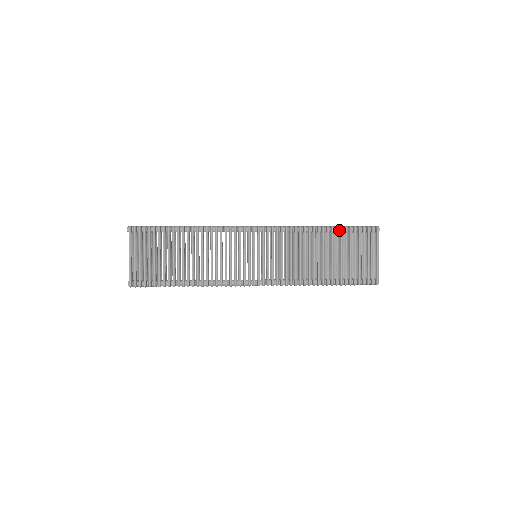
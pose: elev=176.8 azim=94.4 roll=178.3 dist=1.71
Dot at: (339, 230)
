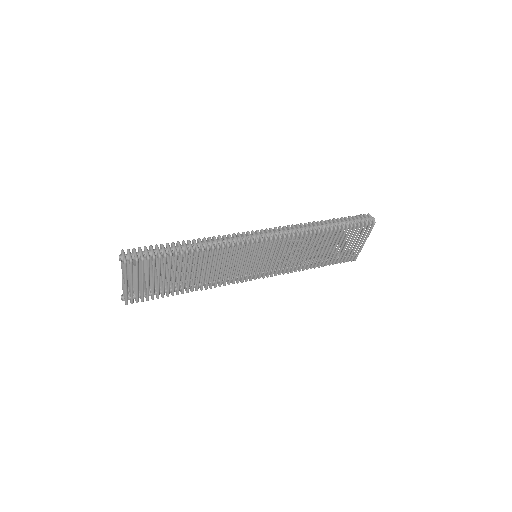
Dot at: occluded
